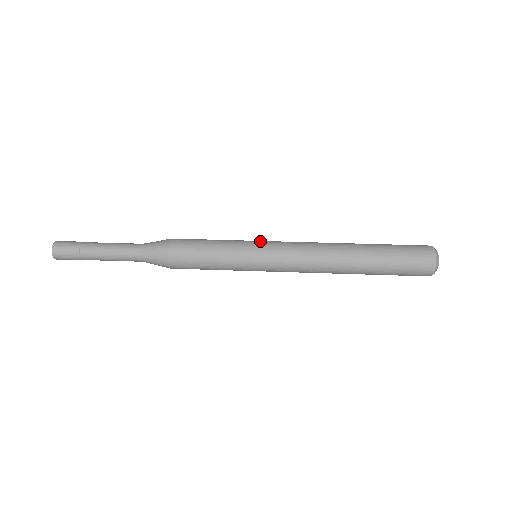
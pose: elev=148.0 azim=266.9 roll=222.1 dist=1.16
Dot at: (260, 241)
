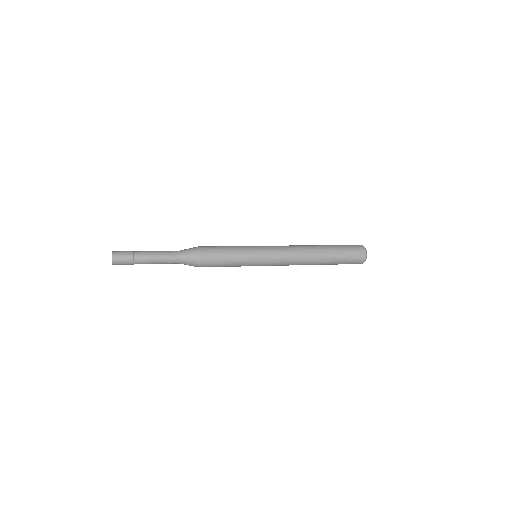
Dot at: (258, 246)
